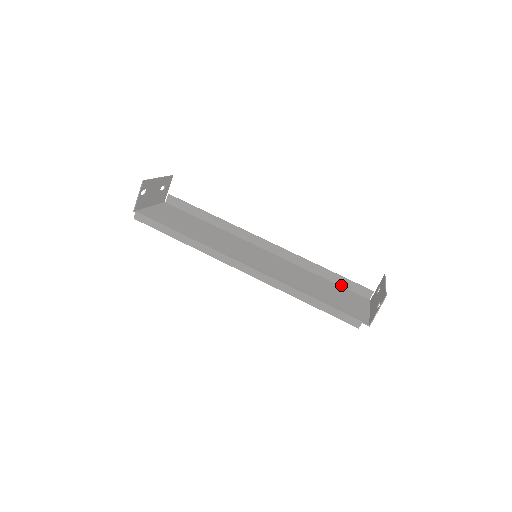
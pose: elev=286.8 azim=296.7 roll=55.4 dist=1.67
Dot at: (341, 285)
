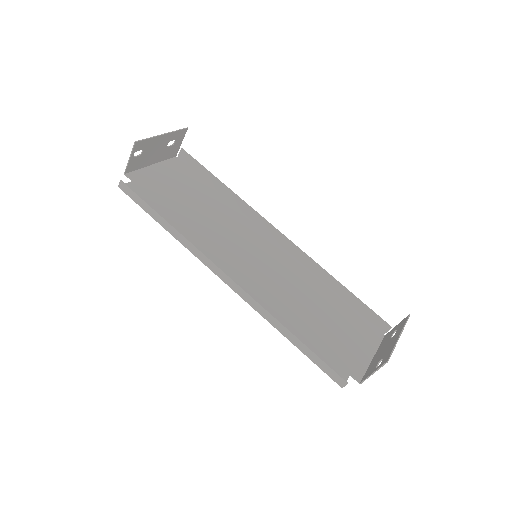
Dot at: (355, 308)
